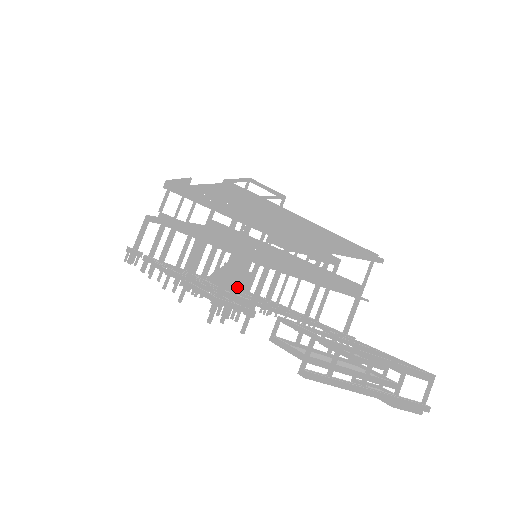
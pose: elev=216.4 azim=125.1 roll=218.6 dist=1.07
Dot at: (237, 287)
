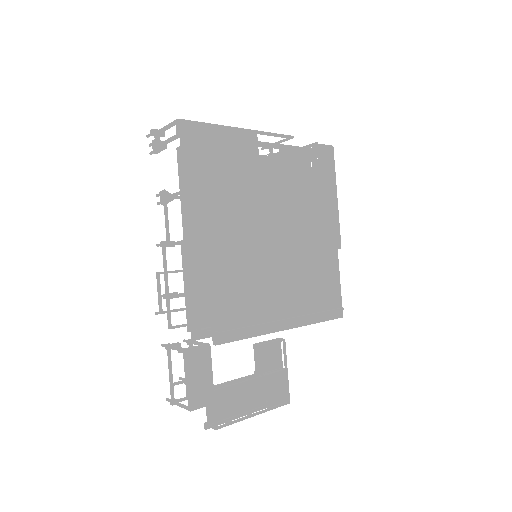
Dot at: occluded
